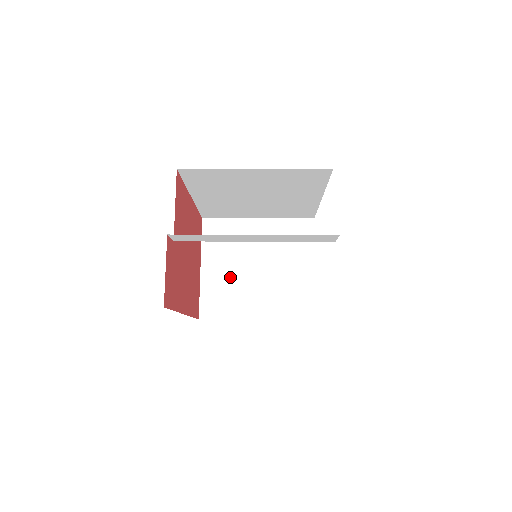
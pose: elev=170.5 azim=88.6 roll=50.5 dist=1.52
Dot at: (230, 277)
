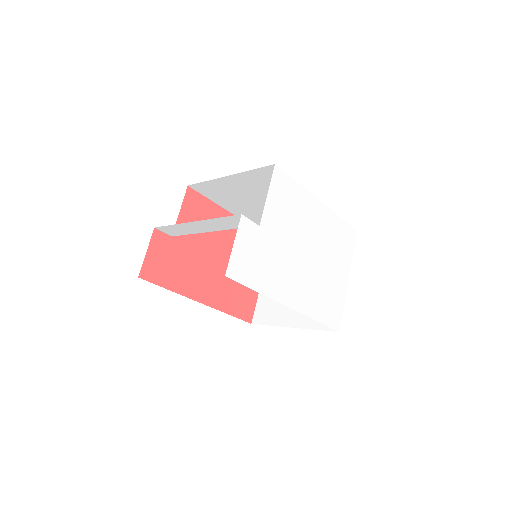
Dot at: occluded
